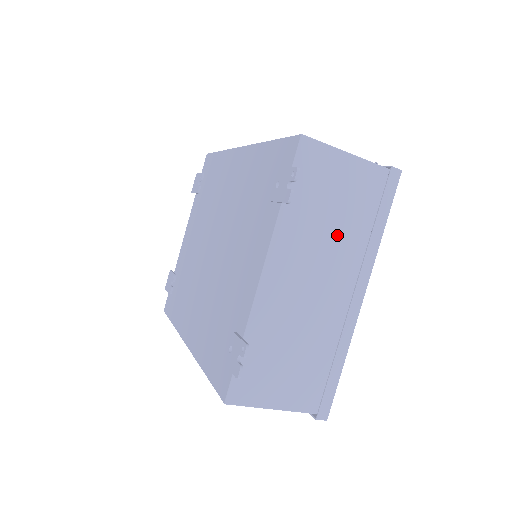
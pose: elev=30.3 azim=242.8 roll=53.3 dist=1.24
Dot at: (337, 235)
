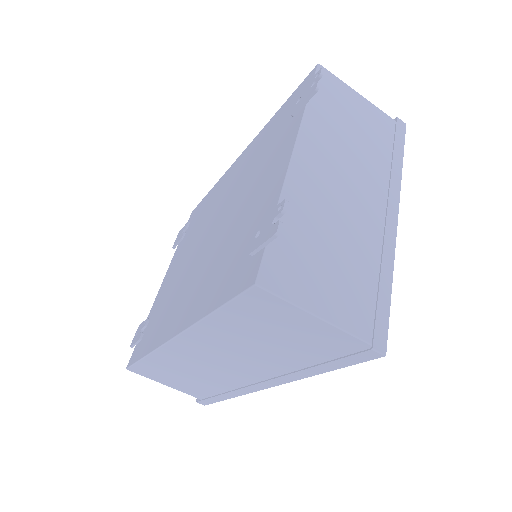
Dot at: (360, 152)
